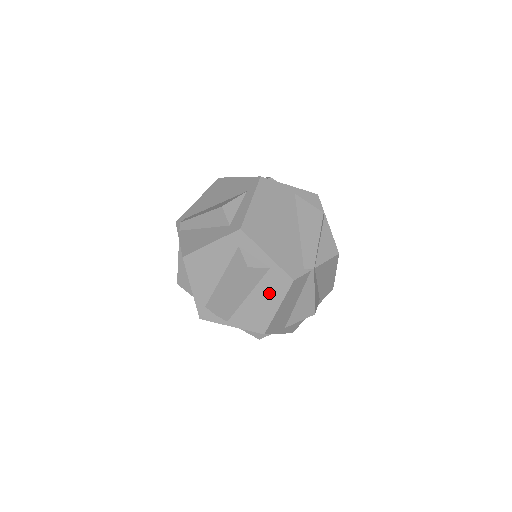
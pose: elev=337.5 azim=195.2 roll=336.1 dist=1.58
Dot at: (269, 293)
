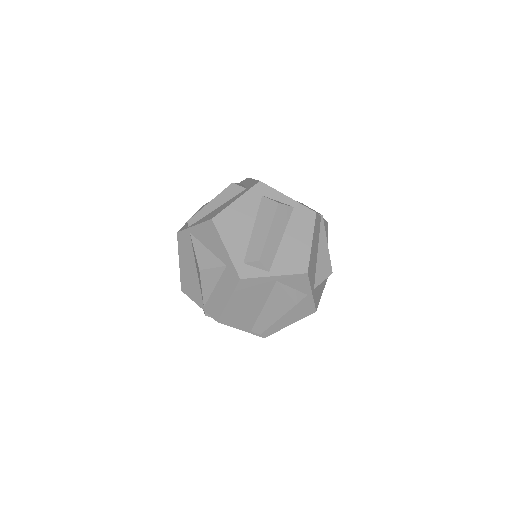
Dot at: (300, 230)
